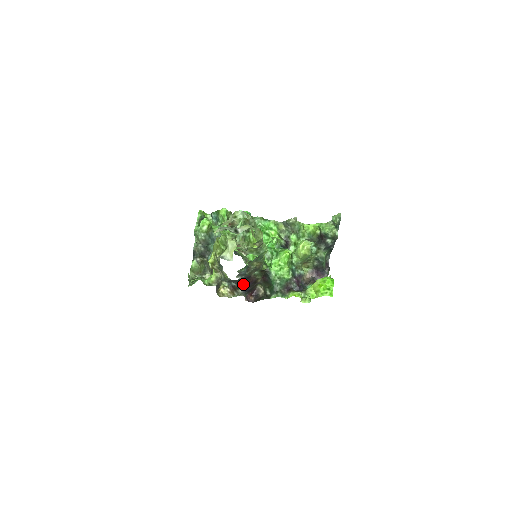
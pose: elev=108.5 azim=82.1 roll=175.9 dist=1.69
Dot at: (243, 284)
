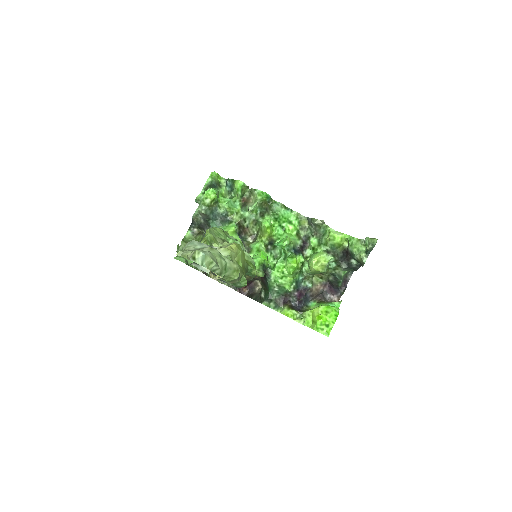
Dot at: occluded
